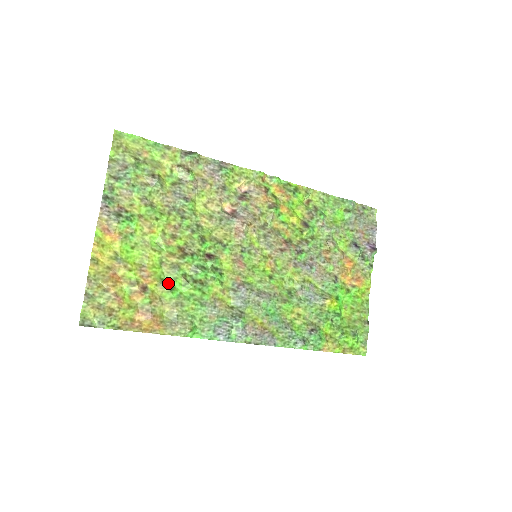
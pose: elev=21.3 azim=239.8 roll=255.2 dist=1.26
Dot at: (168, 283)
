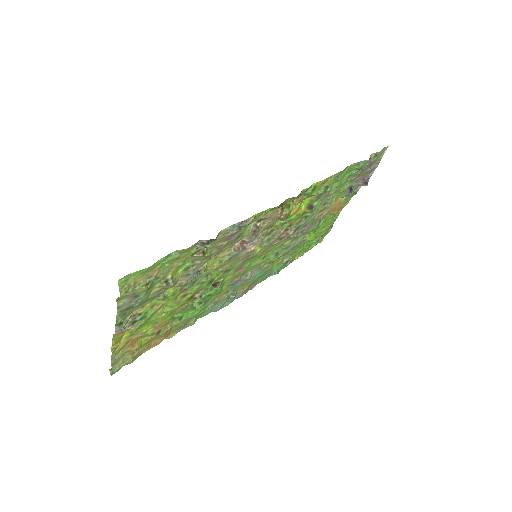
Dot at: (178, 317)
